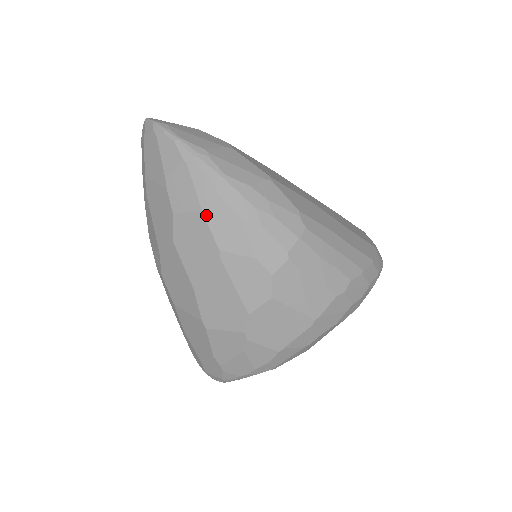
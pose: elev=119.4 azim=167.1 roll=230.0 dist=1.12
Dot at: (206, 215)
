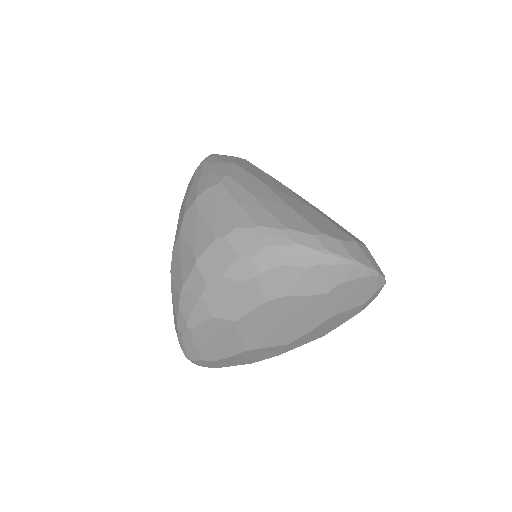
Dot at: (188, 186)
